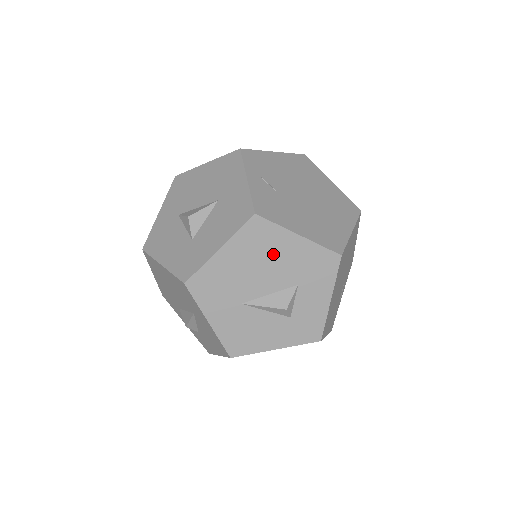
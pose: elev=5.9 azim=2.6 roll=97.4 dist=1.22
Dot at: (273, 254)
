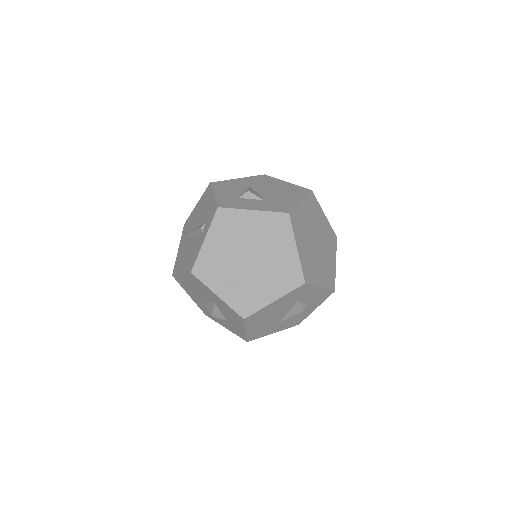
Dot at: (271, 312)
